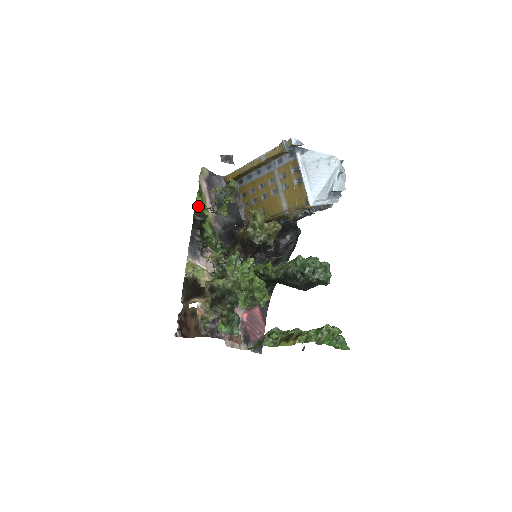
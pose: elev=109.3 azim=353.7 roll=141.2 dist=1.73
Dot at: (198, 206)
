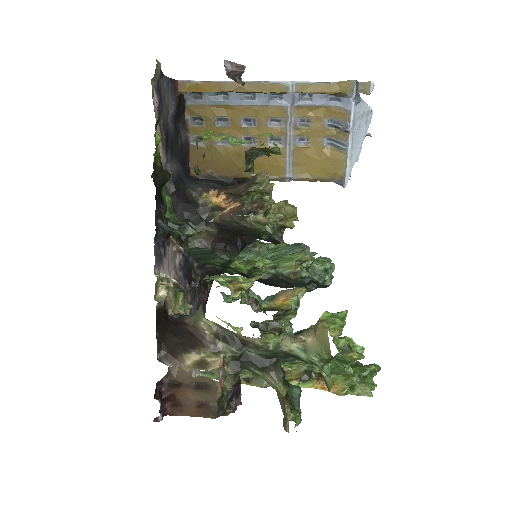
Dot at: (156, 153)
